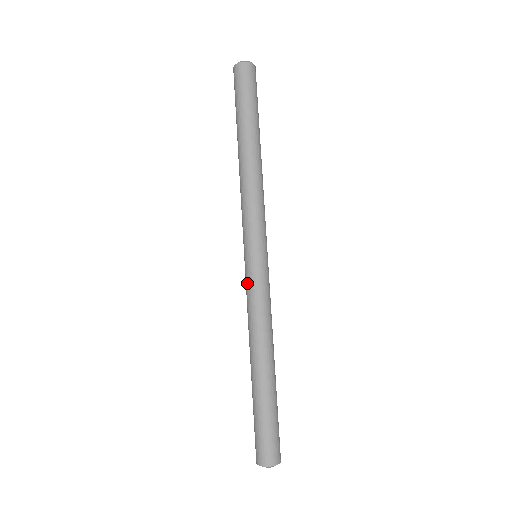
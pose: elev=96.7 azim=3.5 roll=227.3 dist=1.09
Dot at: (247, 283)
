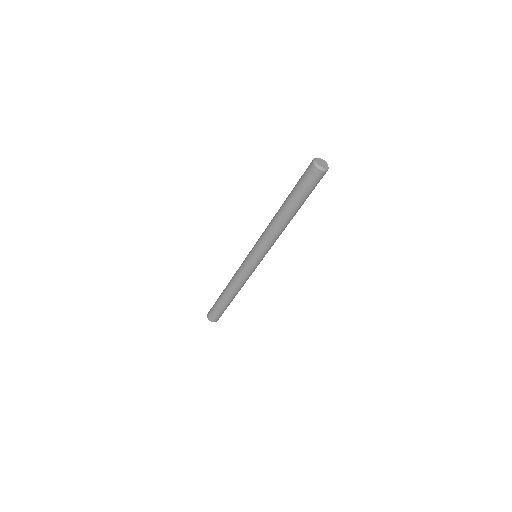
Dot at: (243, 261)
